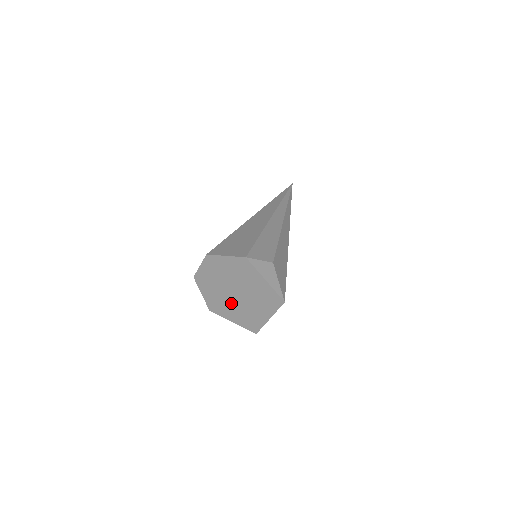
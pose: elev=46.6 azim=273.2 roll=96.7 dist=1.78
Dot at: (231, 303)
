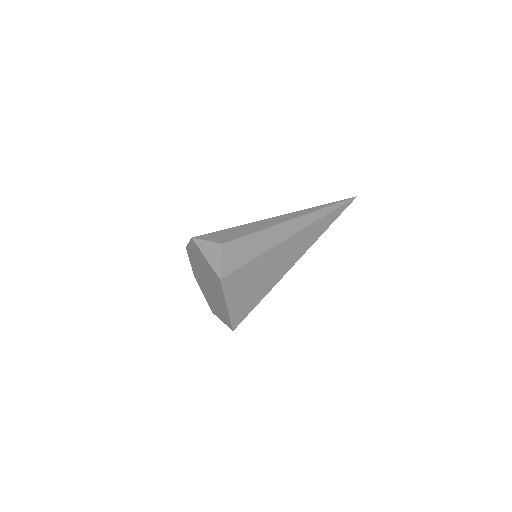
Dot at: (212, 297)
